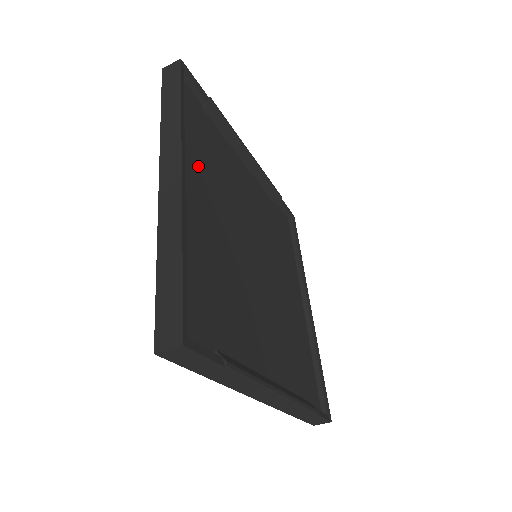
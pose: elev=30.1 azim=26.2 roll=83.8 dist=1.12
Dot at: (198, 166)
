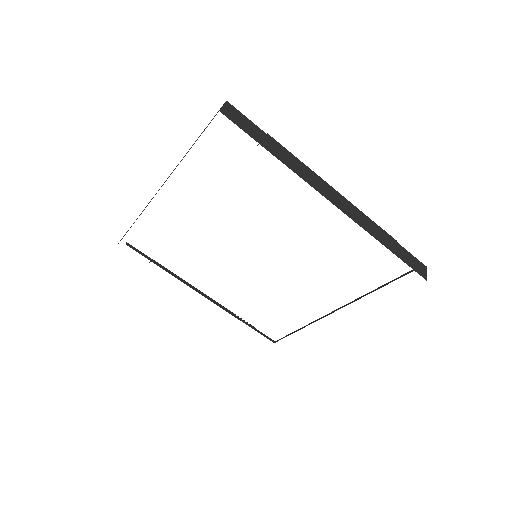
Dot at: occluded
